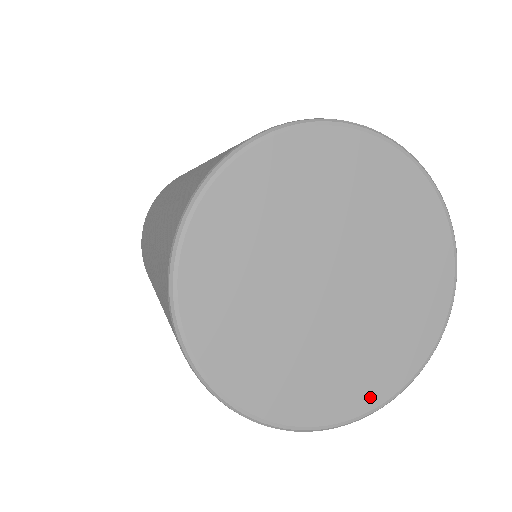
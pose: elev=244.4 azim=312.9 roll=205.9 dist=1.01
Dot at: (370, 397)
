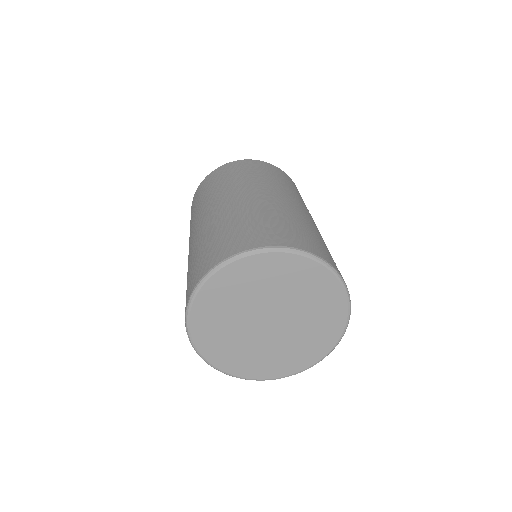
Dot at: (334, 335)
